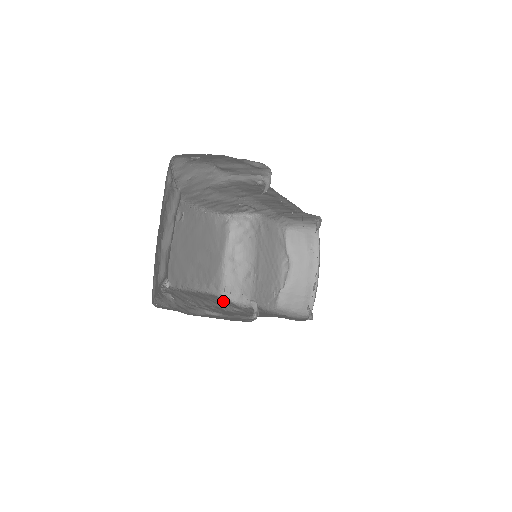
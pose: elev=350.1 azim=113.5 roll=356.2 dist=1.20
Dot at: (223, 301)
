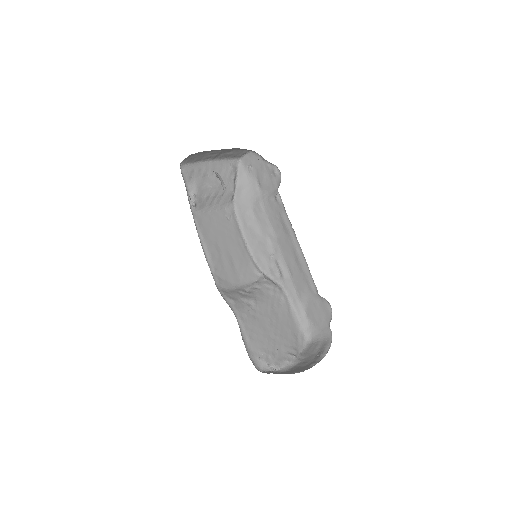
Dot at: occluded
